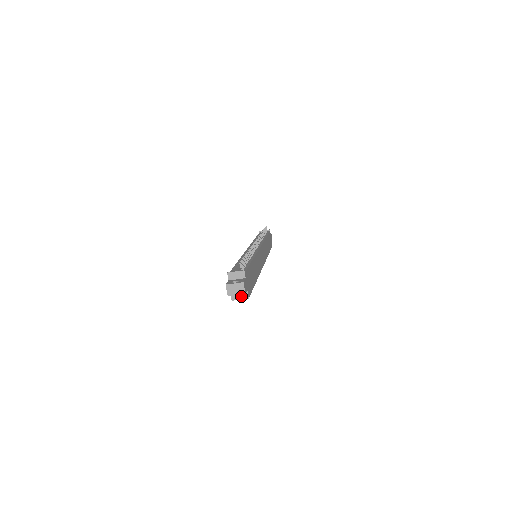
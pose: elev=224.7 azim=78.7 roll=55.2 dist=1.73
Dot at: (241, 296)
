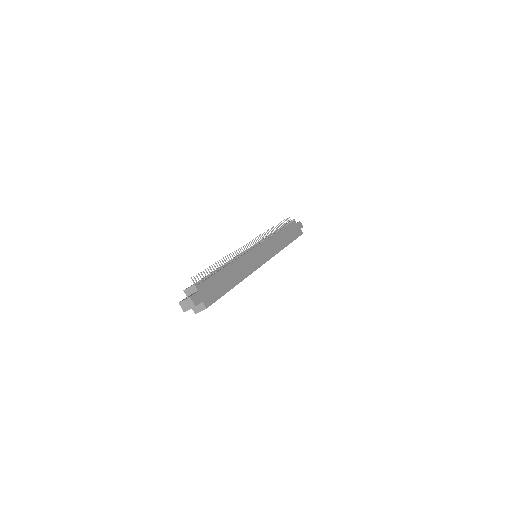
Dot at: (200, 308)
